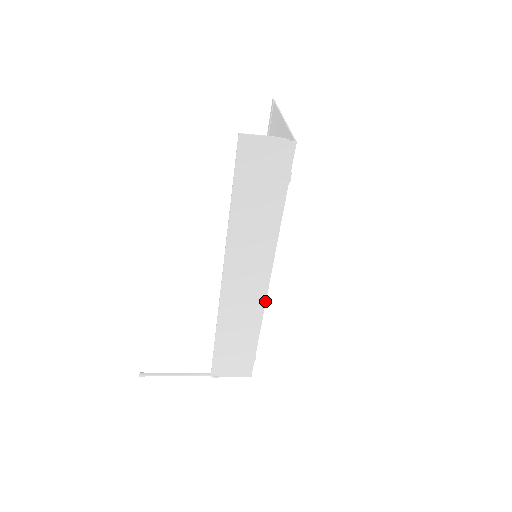
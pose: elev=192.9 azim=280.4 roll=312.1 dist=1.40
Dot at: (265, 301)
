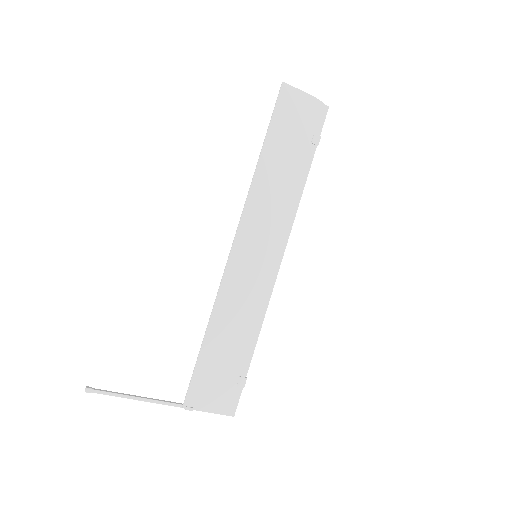
Dot at: (272, 290)
